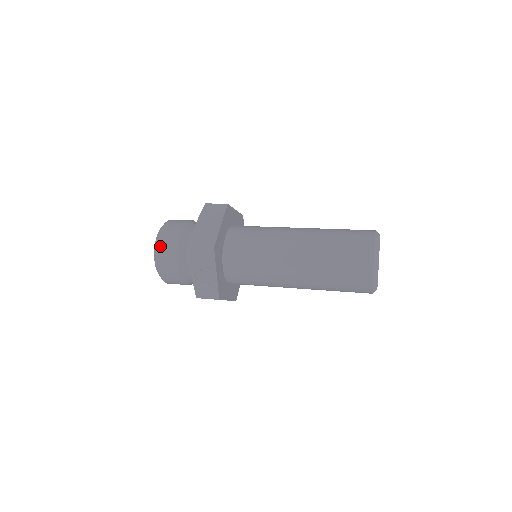
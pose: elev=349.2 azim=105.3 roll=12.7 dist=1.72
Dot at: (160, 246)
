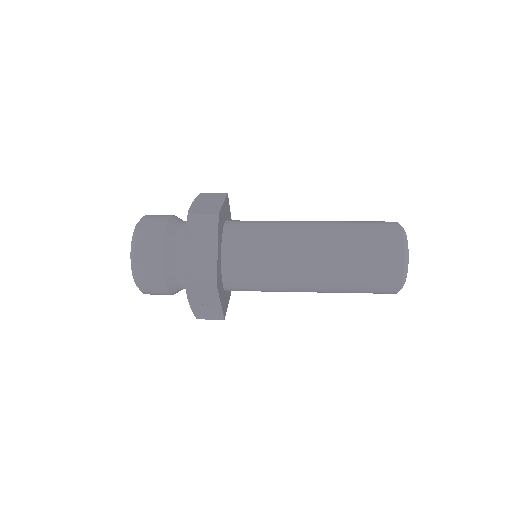
Dot at: (140, 271)
